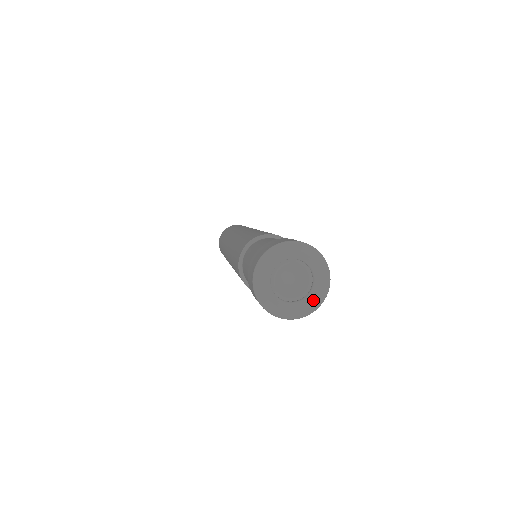
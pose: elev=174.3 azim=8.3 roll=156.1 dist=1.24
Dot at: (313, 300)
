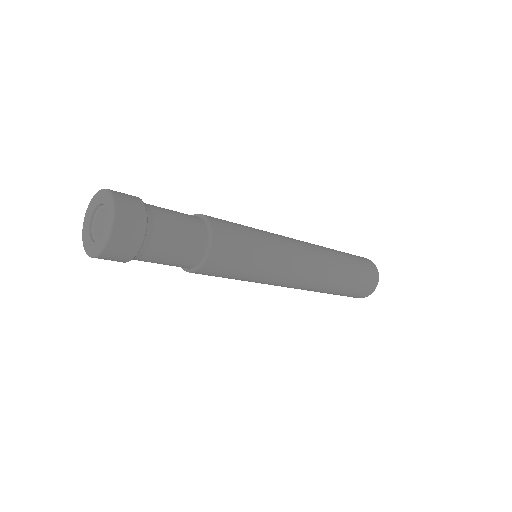
Dot at: (101, 243)
